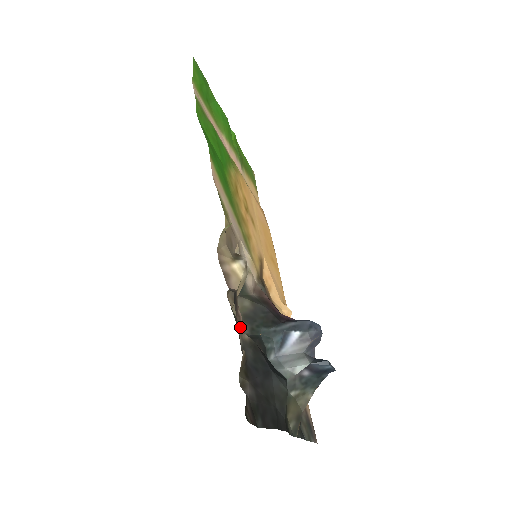
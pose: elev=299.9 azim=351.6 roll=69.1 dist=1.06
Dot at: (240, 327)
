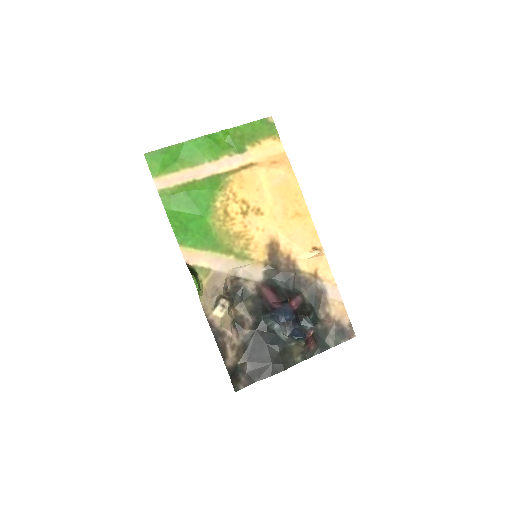
Dot at: (241, 329)
